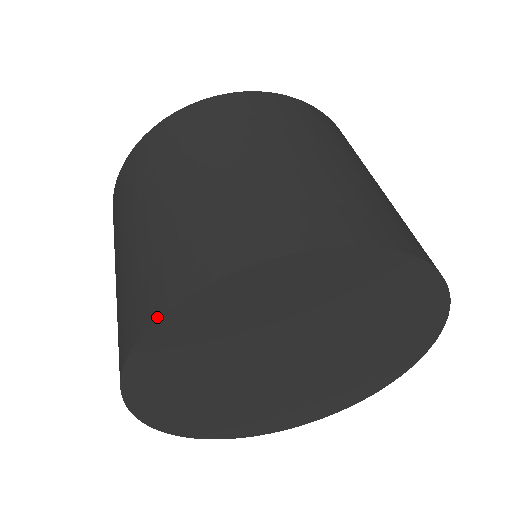
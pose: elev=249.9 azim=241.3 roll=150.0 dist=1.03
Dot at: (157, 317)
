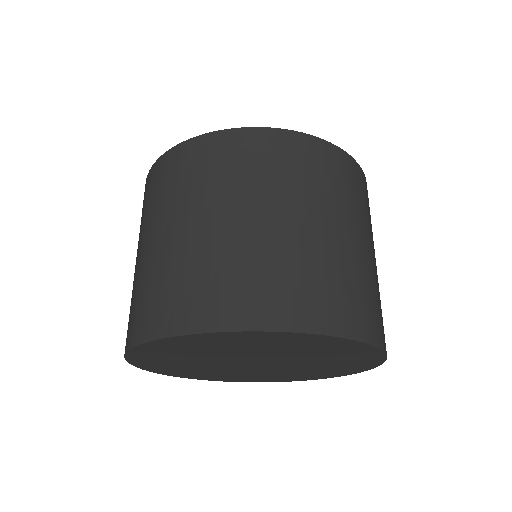
Dot at: (236, 329)
